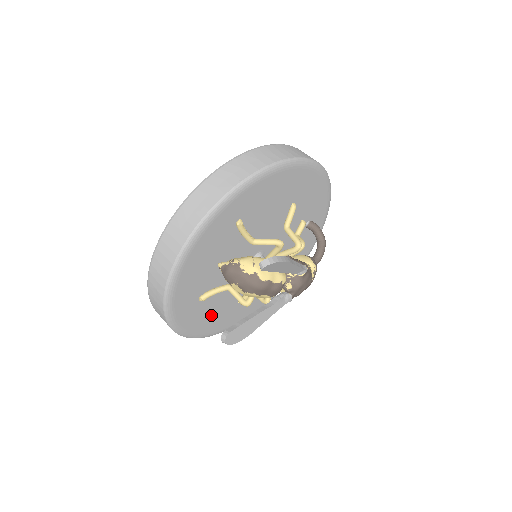
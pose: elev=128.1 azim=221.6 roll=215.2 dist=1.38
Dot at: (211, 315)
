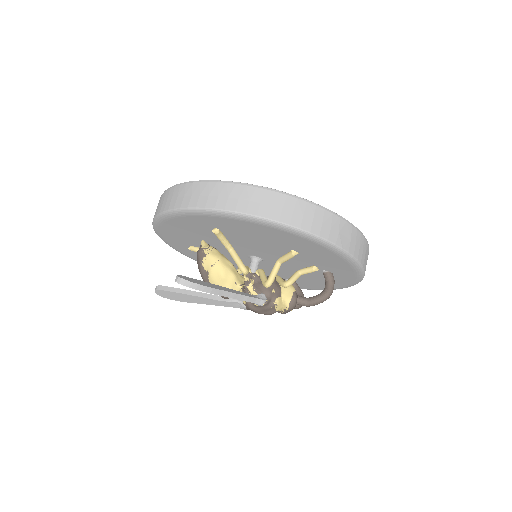
Dot at: occluded
